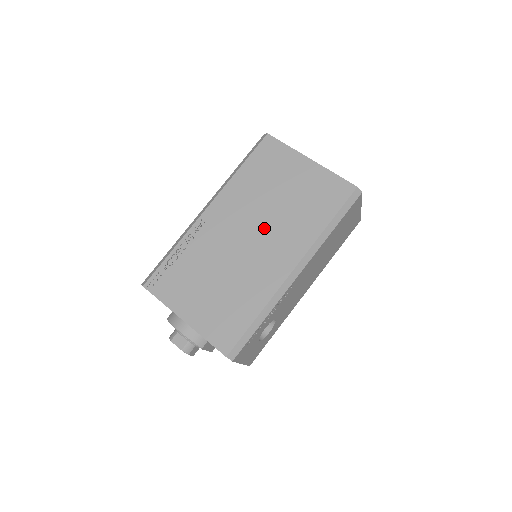
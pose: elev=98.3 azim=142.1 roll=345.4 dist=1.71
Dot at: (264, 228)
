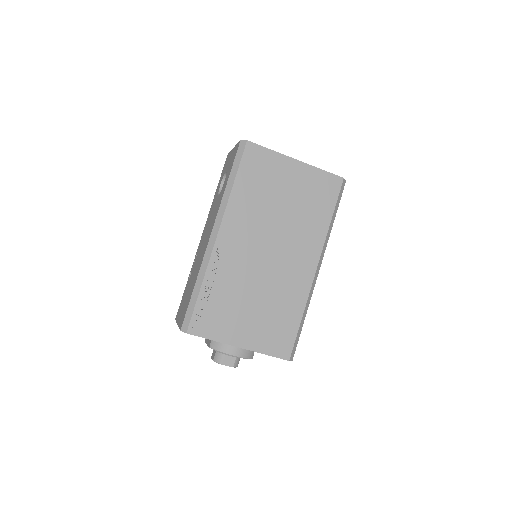
Dot at: (279, 239)
